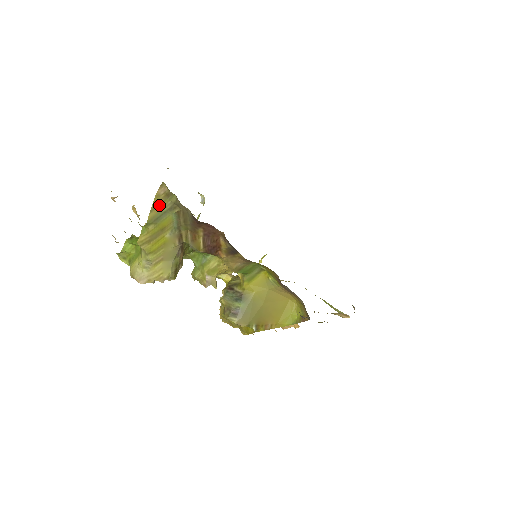
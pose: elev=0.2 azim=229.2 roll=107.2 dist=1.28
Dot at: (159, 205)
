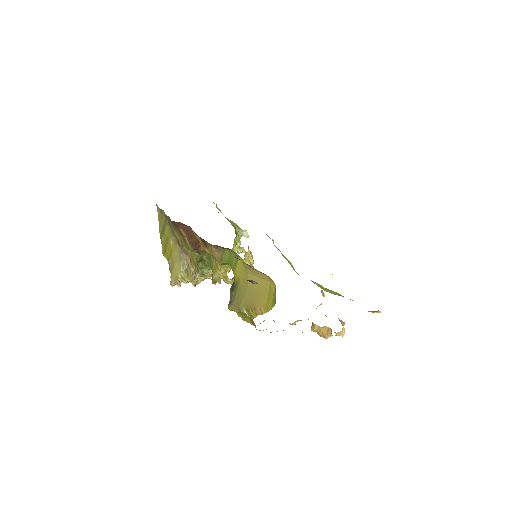
Dot at: (161, 222)
